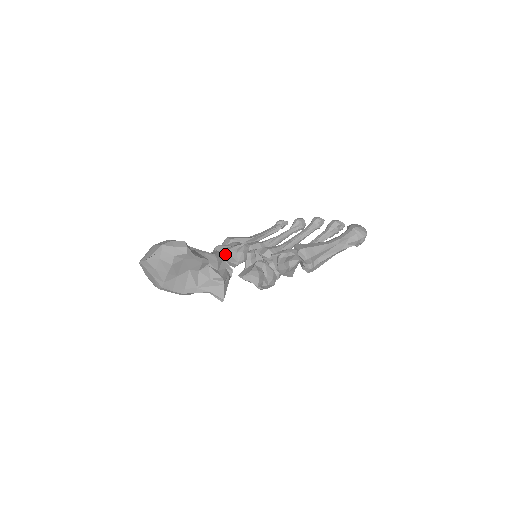
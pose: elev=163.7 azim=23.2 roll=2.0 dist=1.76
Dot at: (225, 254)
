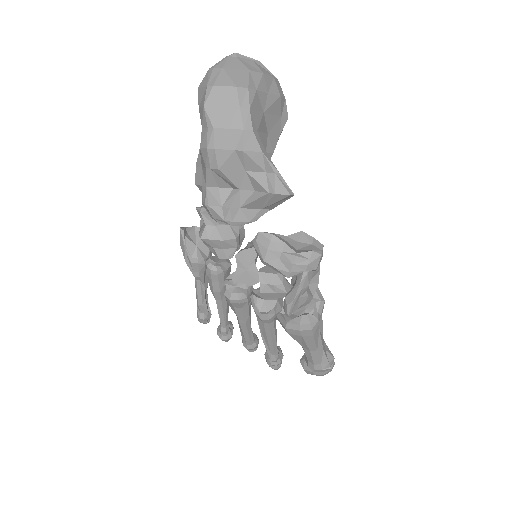
Dot at: occluded
